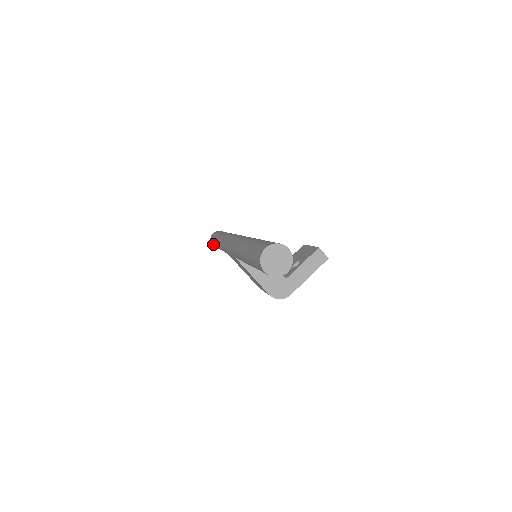
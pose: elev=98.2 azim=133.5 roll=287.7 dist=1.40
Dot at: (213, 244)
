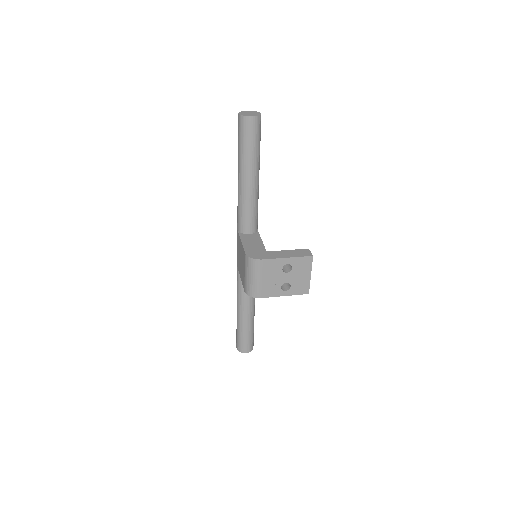
Dot at: (236, 332)
